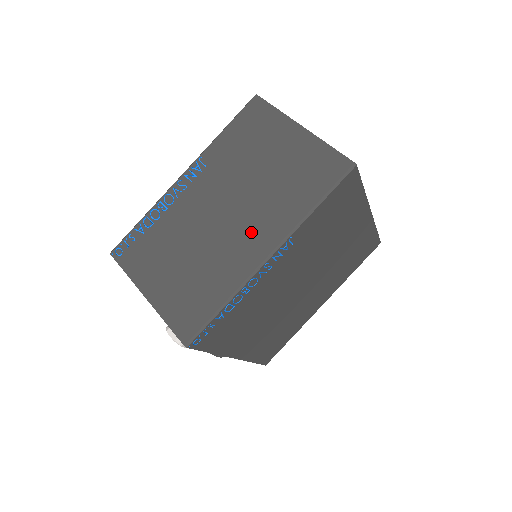
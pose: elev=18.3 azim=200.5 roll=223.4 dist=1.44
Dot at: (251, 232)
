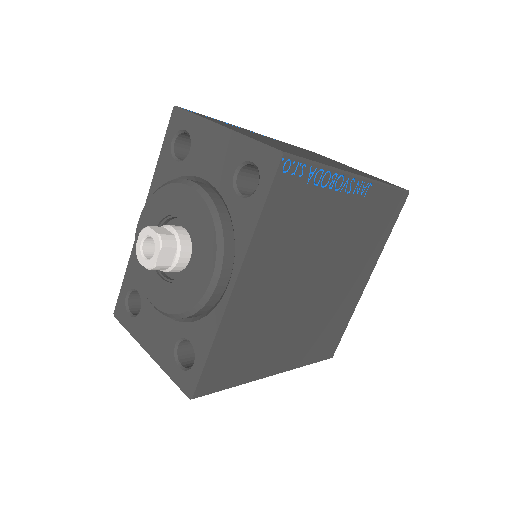
Dot at: (336, 165)
